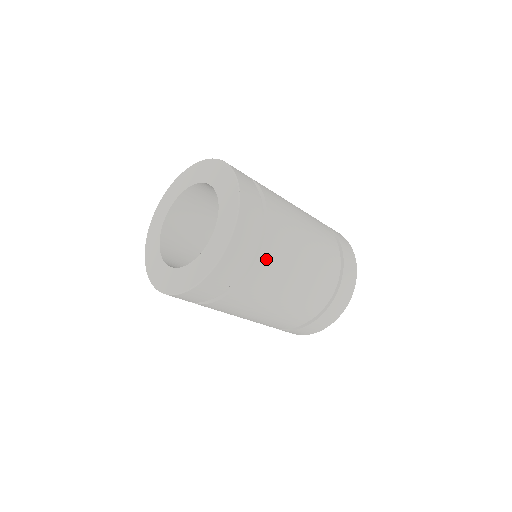
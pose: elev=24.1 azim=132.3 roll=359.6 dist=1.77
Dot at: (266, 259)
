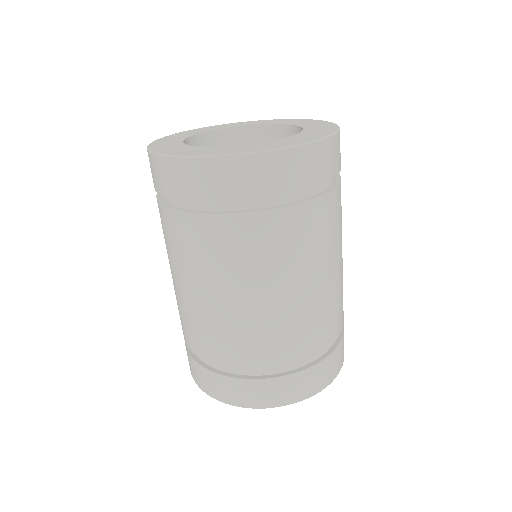
Dot at: (334, 204)
